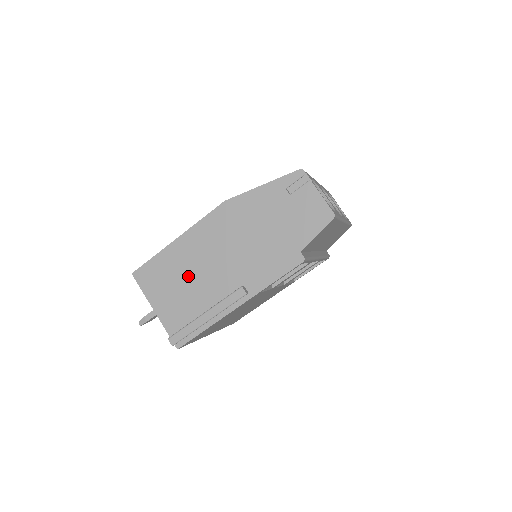
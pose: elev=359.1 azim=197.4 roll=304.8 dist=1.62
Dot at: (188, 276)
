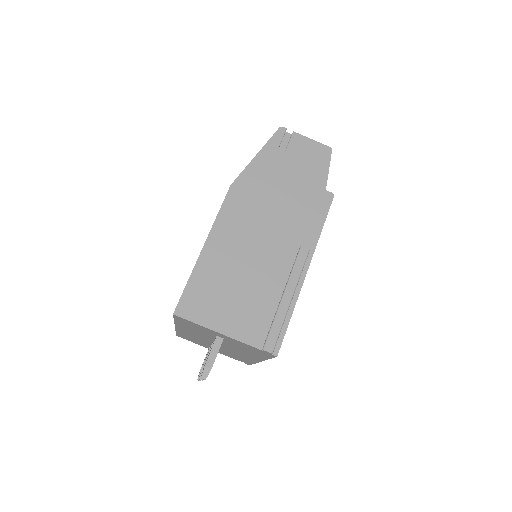
Dot at: (240, 274)
